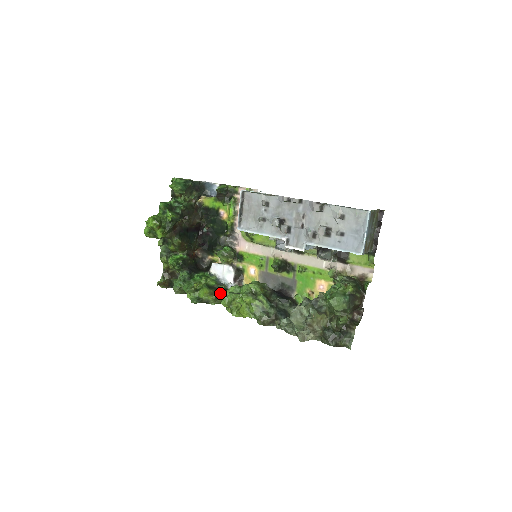
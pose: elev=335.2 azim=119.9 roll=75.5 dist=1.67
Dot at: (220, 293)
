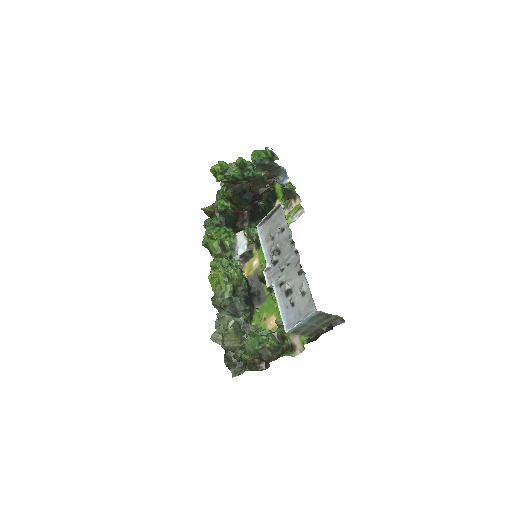
Dot at: (224, 255)
